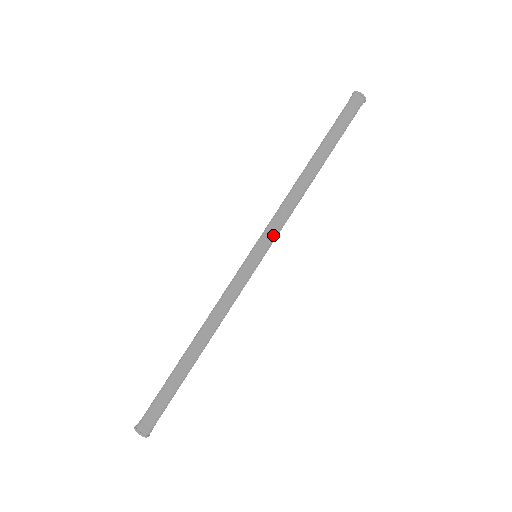
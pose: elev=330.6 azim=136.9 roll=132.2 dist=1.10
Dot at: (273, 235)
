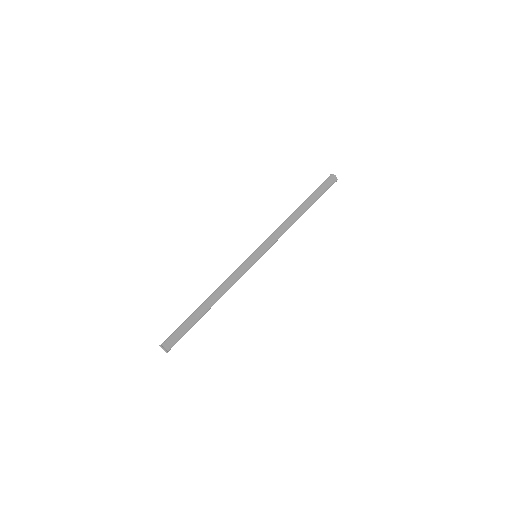
Dot at: (266, 243)
